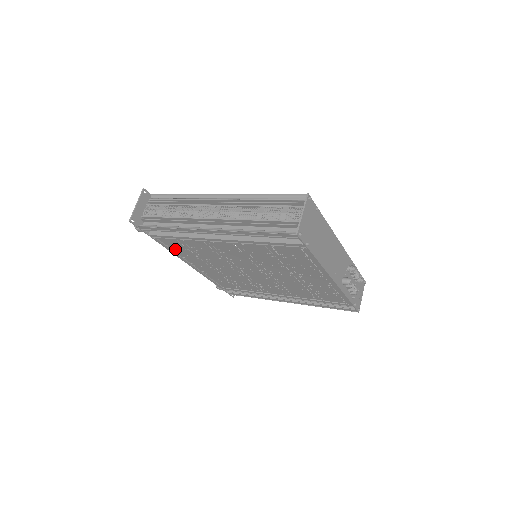
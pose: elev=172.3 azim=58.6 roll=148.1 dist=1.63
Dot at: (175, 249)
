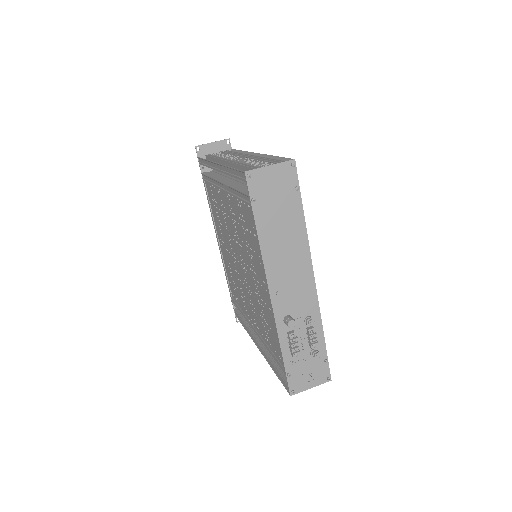
Dot at: occluded
